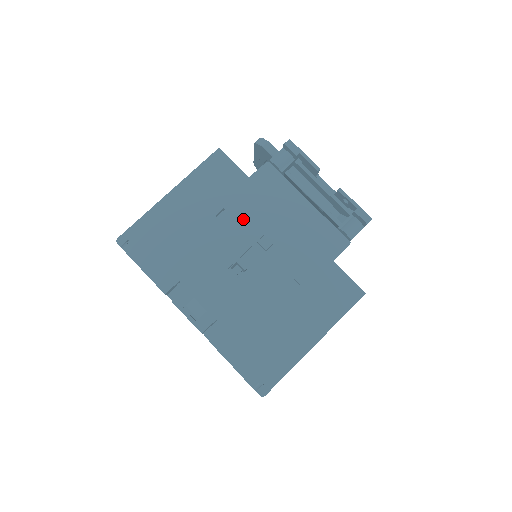
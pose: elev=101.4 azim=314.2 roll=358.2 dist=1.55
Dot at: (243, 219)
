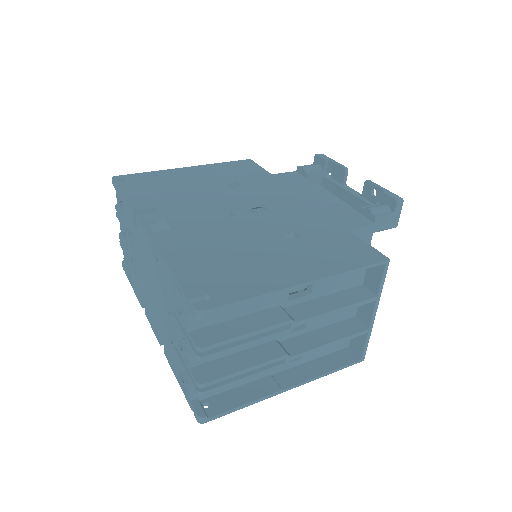
Dot at: (253, 190)
